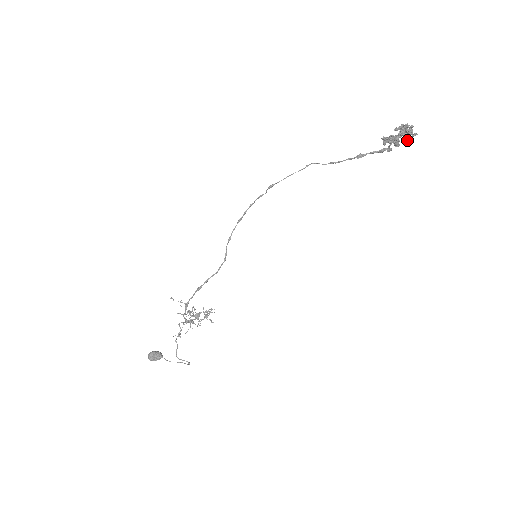
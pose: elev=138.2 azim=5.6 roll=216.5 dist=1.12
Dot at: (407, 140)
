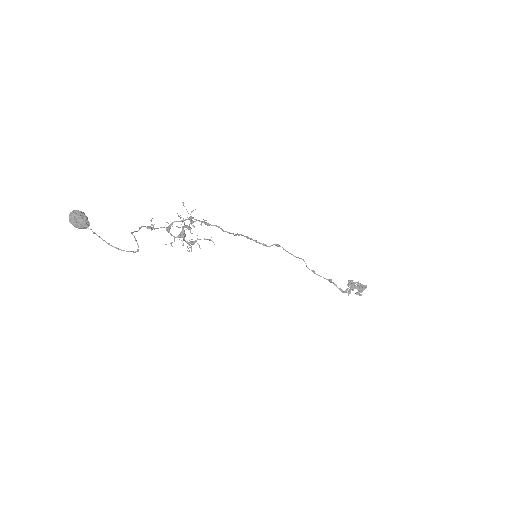
Dot at: (357, 294)
